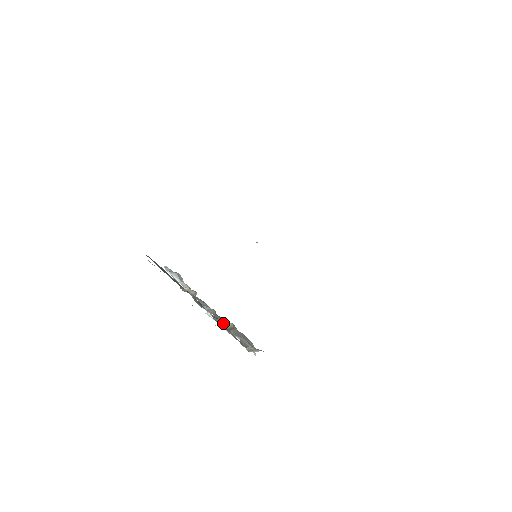
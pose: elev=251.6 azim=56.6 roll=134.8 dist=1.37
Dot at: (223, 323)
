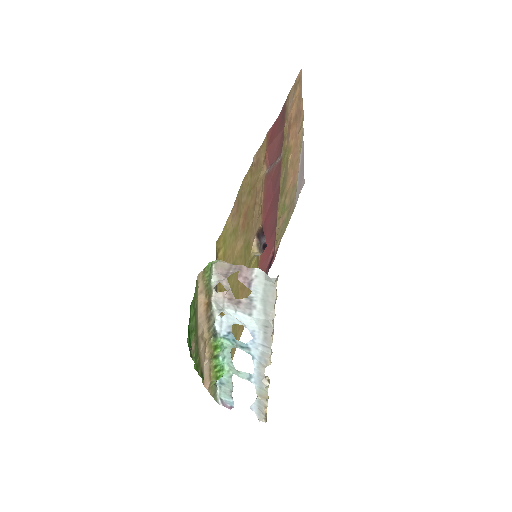
Dot at: (244, 312)
